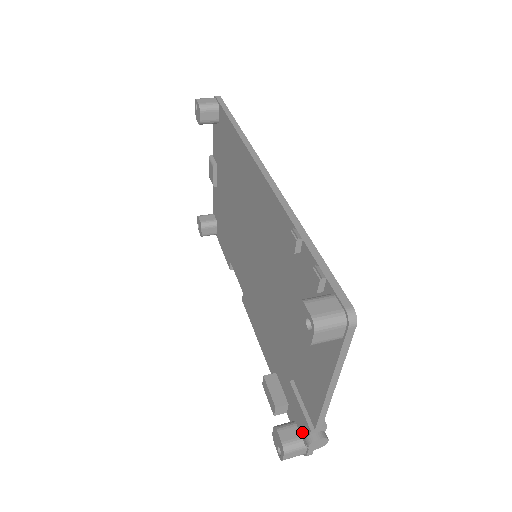
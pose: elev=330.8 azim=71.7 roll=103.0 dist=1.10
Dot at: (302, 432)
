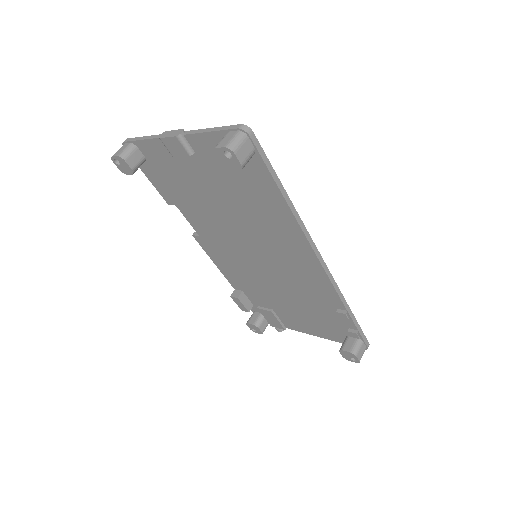
Dot at: (271, 324)
